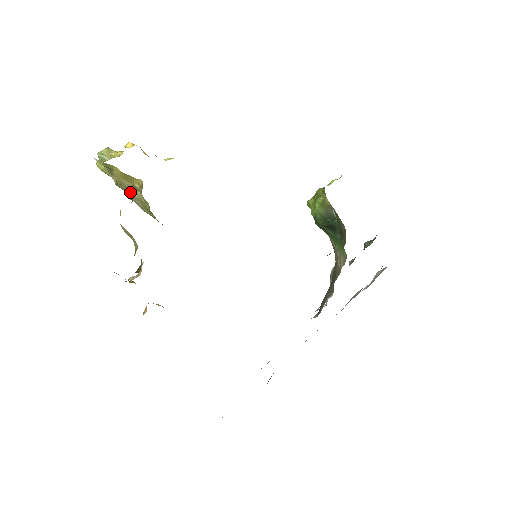
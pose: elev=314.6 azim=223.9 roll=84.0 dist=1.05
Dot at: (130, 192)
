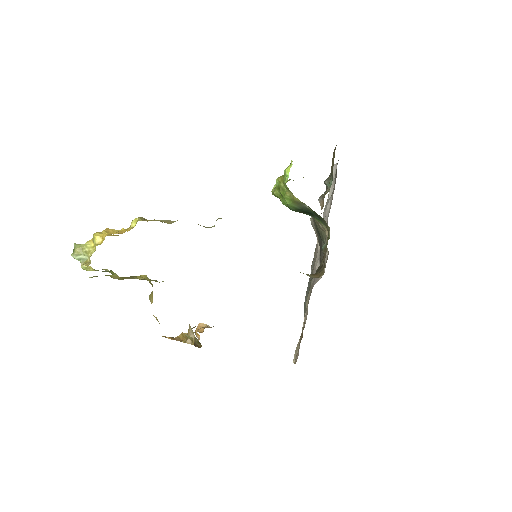
Dot at: occluded
